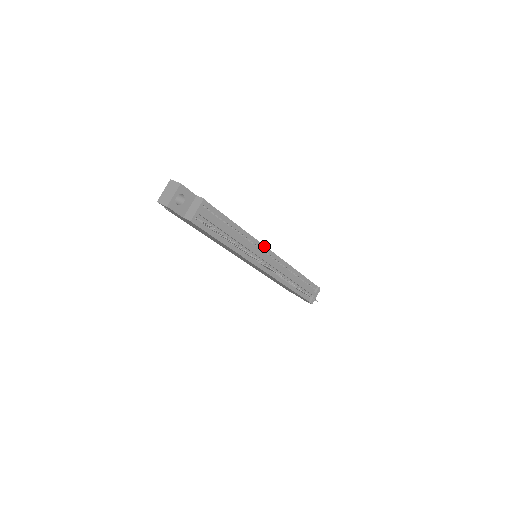
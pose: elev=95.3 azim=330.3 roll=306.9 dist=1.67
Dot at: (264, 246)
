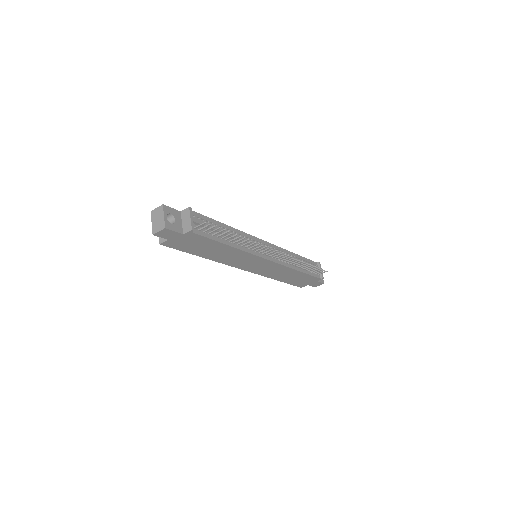
Dot at: (257, 238)
